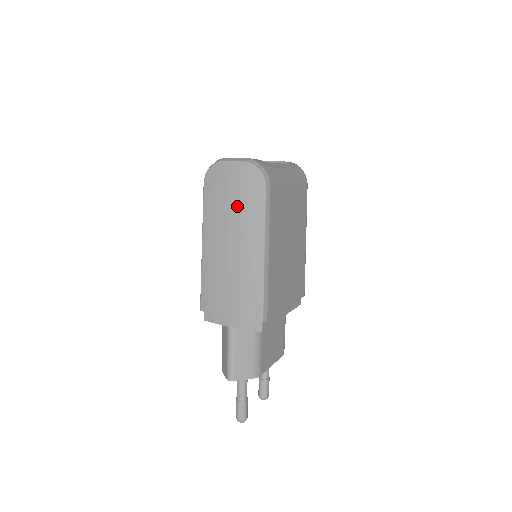
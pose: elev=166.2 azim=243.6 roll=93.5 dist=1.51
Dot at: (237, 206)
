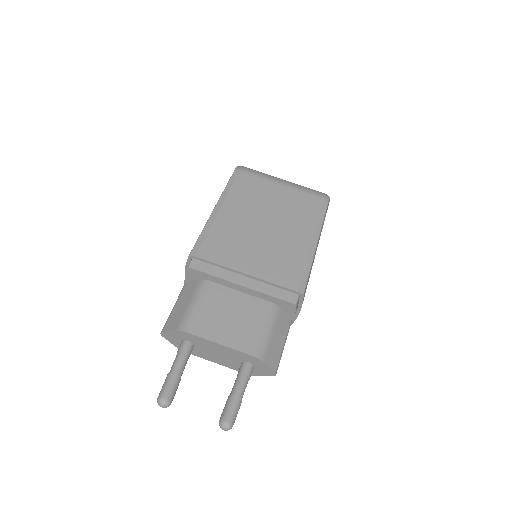
Dot at: occluded
